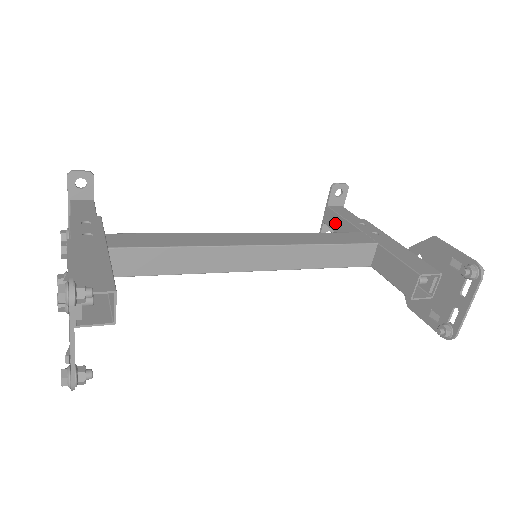
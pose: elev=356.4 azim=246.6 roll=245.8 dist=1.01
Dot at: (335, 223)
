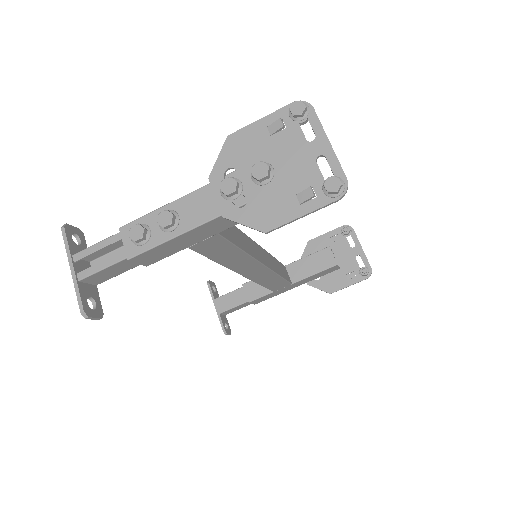
Dot at: (233, 300)
